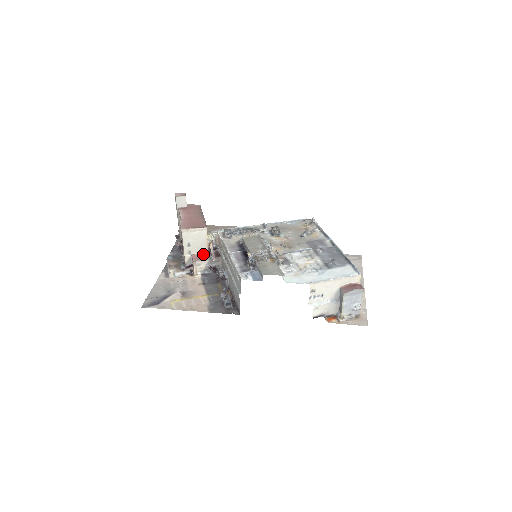
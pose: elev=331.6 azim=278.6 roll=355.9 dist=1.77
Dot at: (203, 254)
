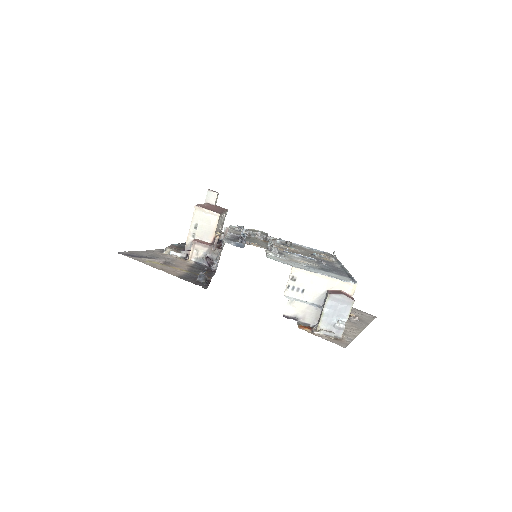
Dot at: (206, 242)
